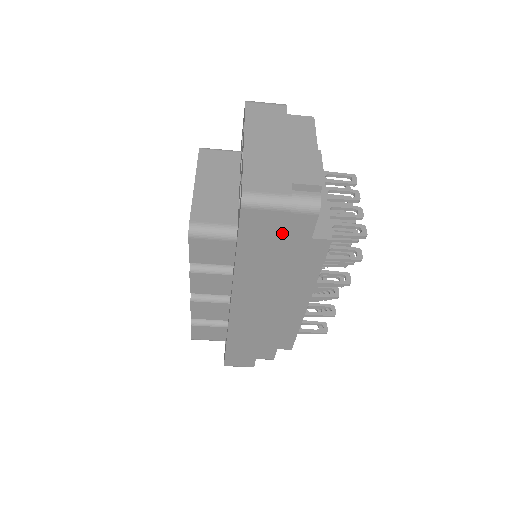
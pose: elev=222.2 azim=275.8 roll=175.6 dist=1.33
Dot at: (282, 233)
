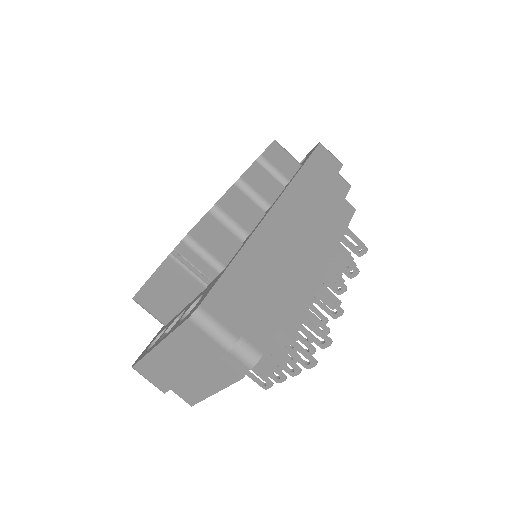
Dot at: (335, 174)
